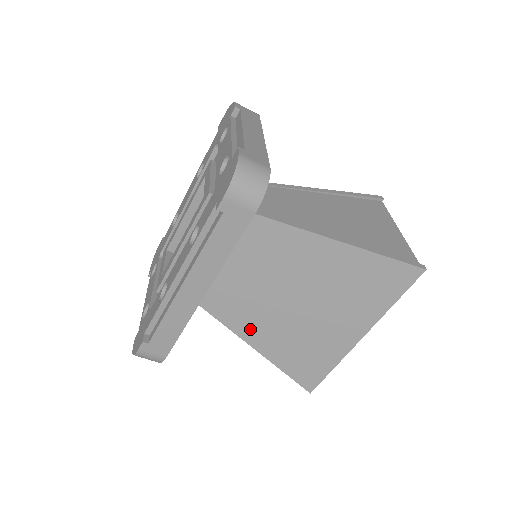
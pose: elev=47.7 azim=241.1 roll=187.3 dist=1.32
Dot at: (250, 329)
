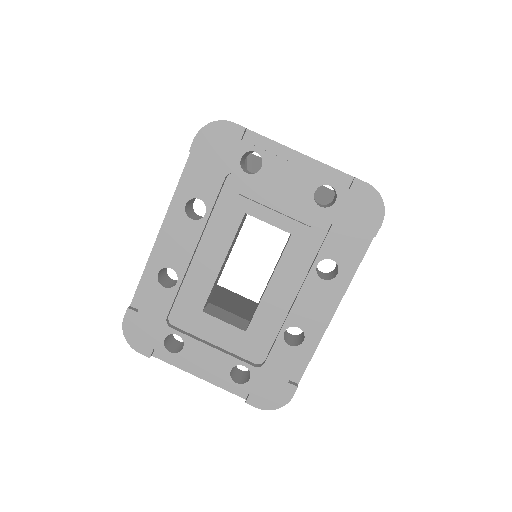
Dot at: occluded
